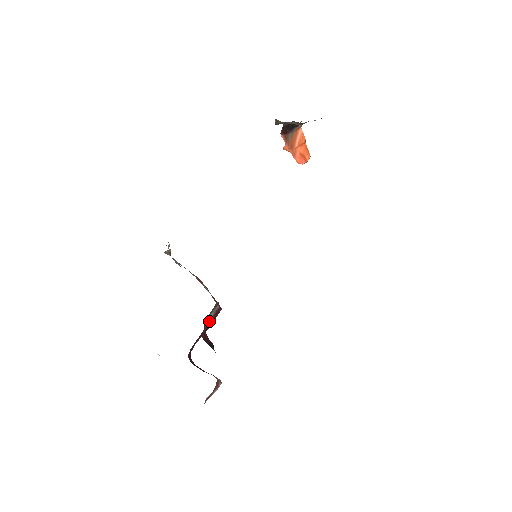
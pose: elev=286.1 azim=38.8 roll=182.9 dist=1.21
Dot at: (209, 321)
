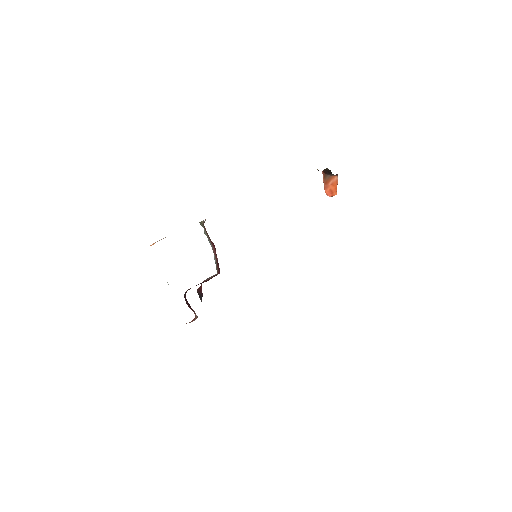
Dot at: (207, 279)
